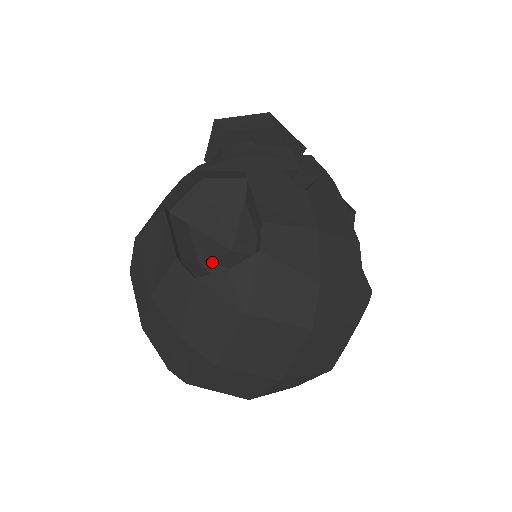
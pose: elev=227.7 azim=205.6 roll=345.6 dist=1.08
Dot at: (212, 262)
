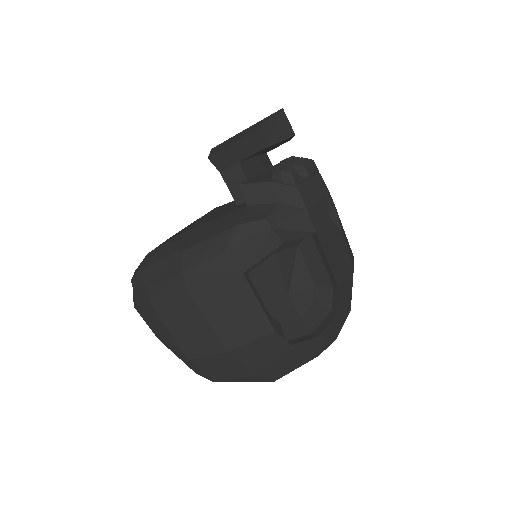
Dot at: (281, 313)
